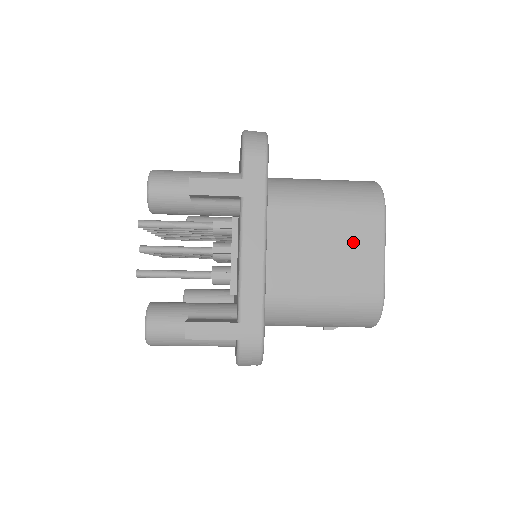
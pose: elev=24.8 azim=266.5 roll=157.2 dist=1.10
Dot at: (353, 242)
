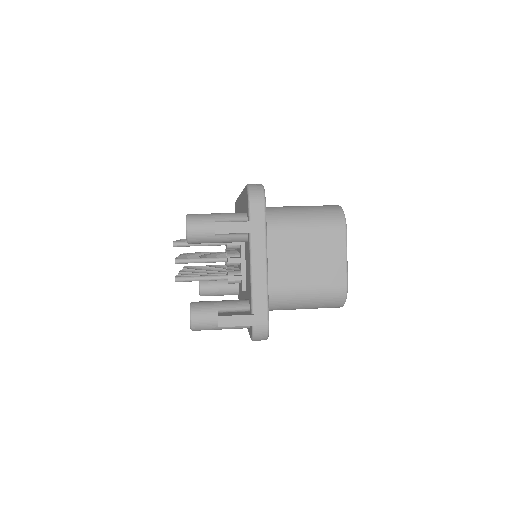
Dot at: (325, 252)
